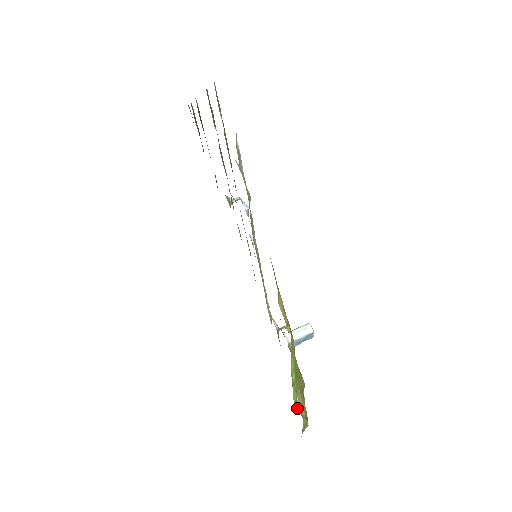
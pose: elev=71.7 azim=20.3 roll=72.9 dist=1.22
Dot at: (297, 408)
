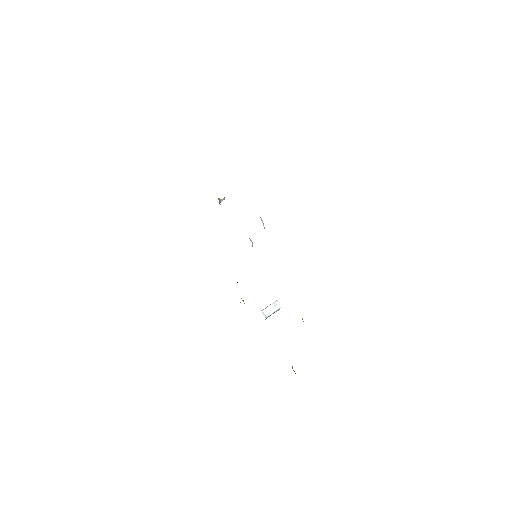
Dot at: occluded
